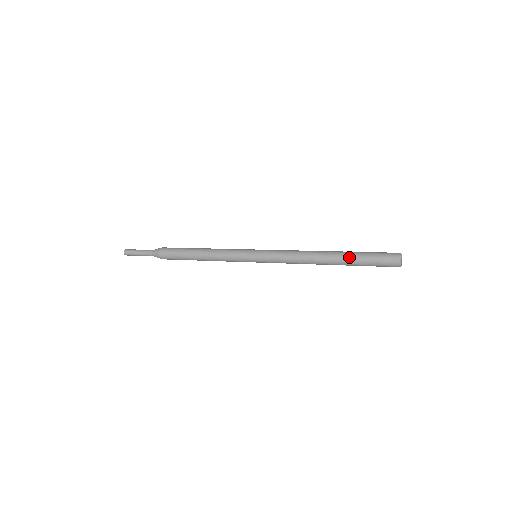
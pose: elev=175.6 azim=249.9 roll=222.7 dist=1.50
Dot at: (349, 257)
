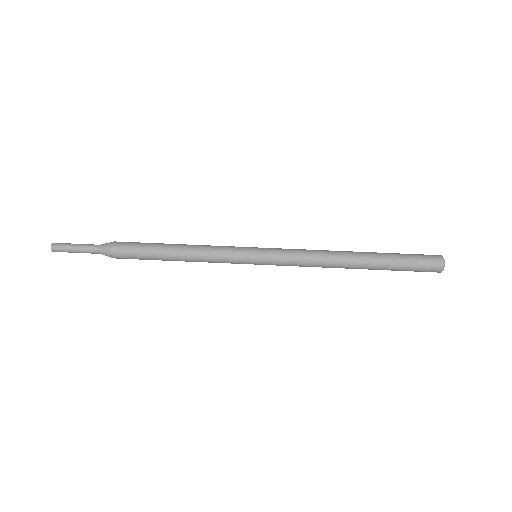
Dot at: (381, 269)
